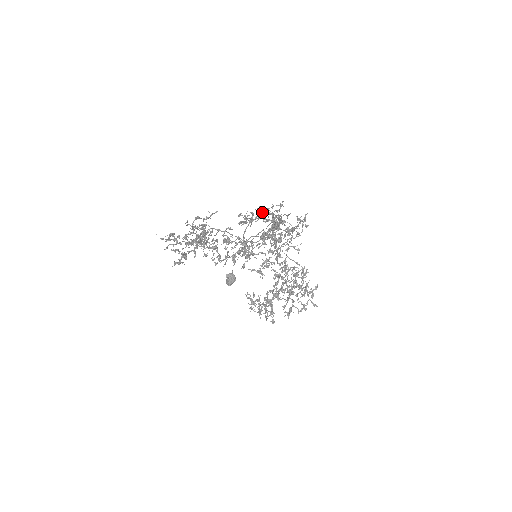
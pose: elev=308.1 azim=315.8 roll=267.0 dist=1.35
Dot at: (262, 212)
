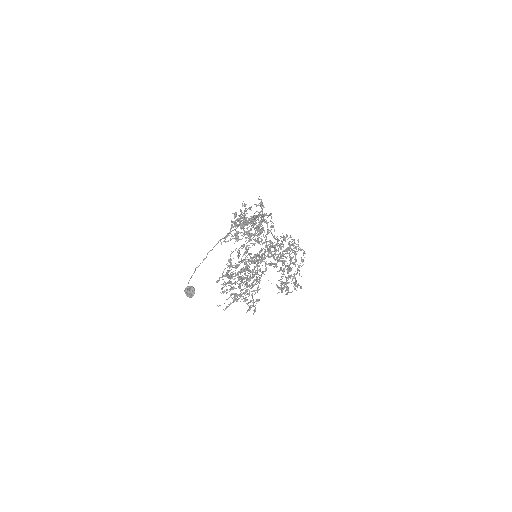
Dot at: (248, 222)
